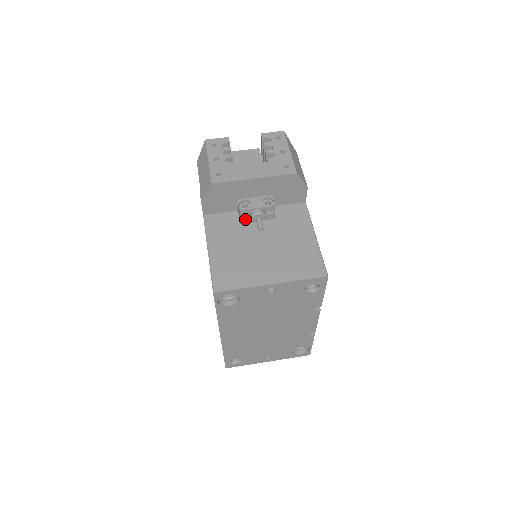
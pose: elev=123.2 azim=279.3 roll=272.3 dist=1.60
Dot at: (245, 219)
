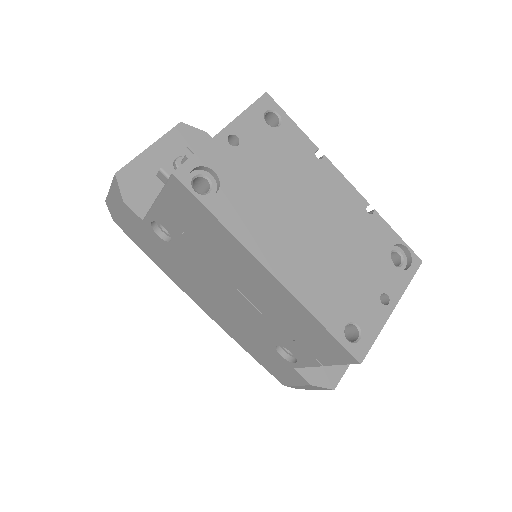
Dot at: occluded
